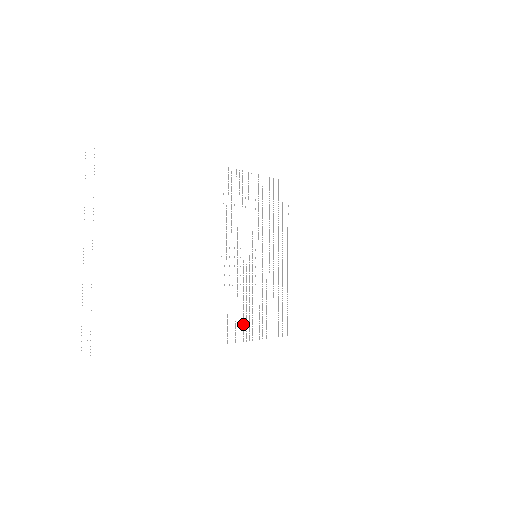
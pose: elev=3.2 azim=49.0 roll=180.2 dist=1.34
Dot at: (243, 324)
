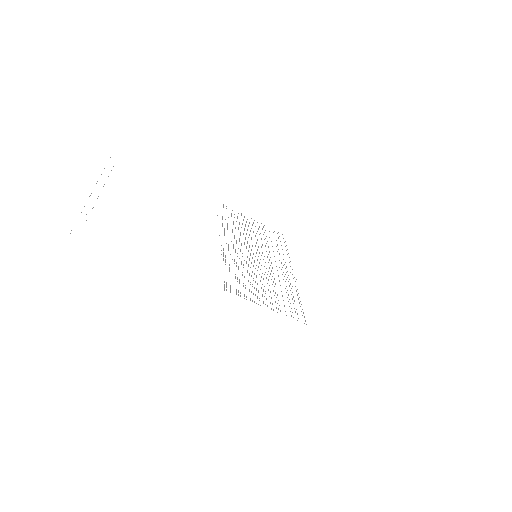
Dot at: (245, 288)
